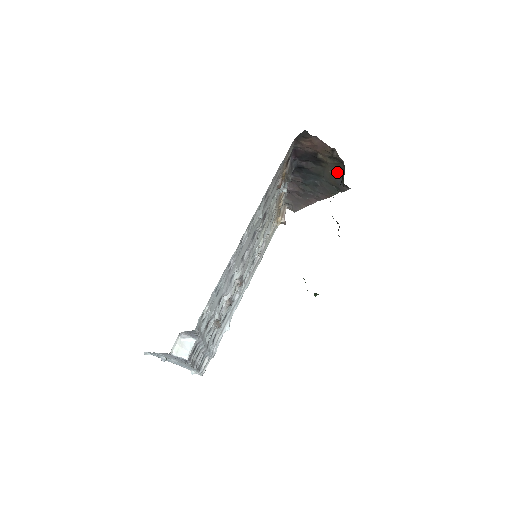
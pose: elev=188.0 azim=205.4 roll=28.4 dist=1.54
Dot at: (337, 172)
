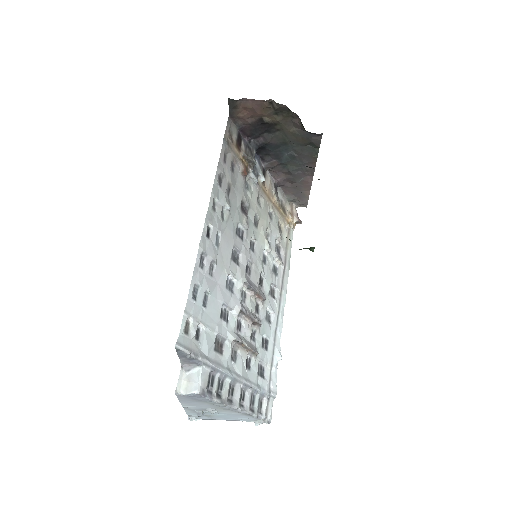
Dot at: (296, 125)
